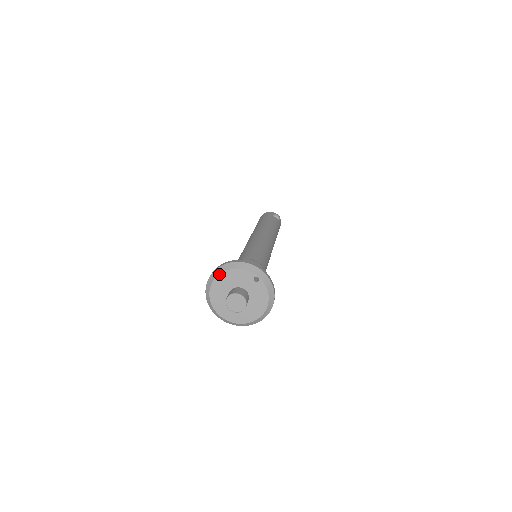
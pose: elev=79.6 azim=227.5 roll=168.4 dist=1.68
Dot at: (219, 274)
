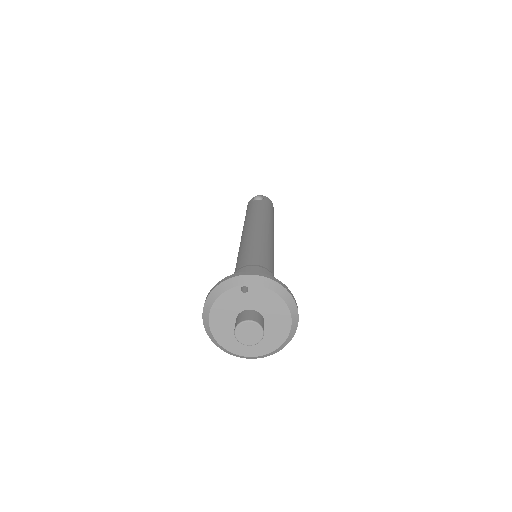
Dot at: (208, 321)
